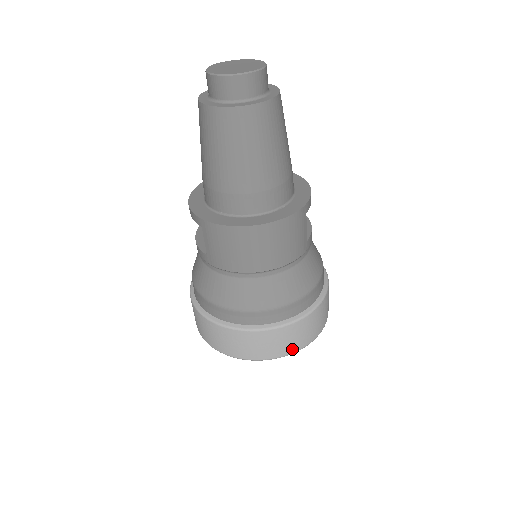
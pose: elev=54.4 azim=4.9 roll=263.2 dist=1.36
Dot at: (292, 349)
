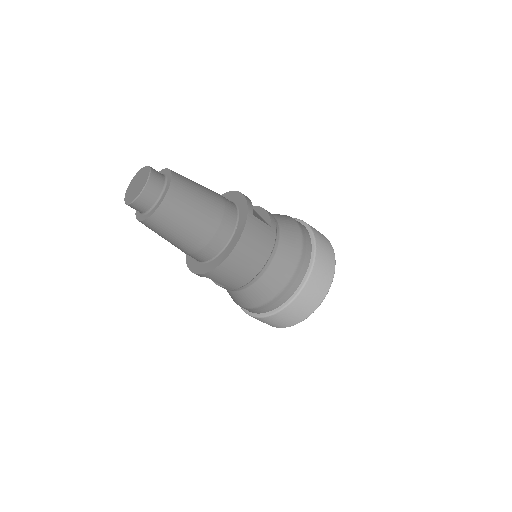
Dot at: (325, 291)
